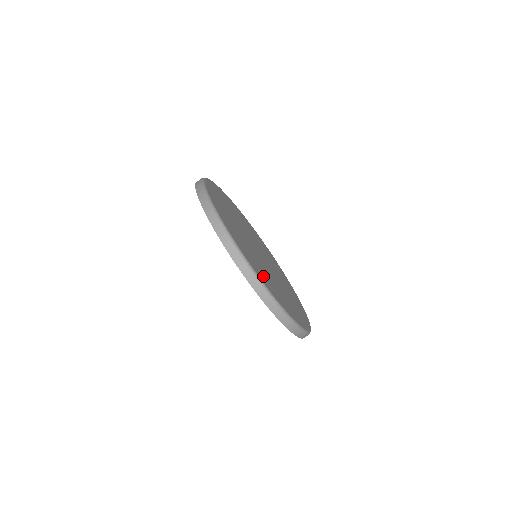
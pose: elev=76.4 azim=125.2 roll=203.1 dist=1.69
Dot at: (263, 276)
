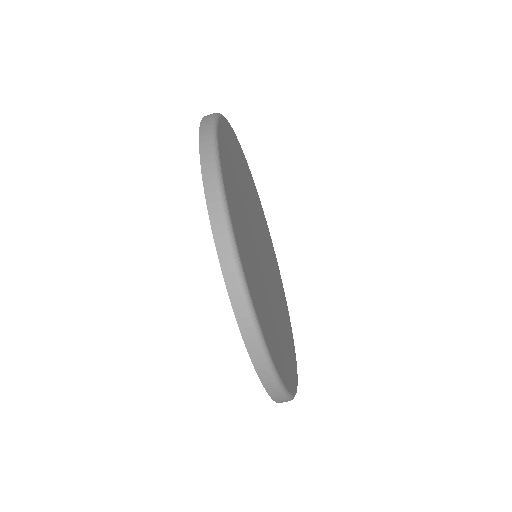
Dot at: (254, 283)
